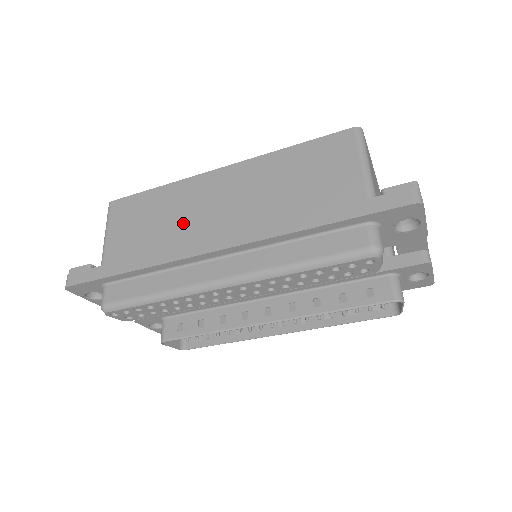
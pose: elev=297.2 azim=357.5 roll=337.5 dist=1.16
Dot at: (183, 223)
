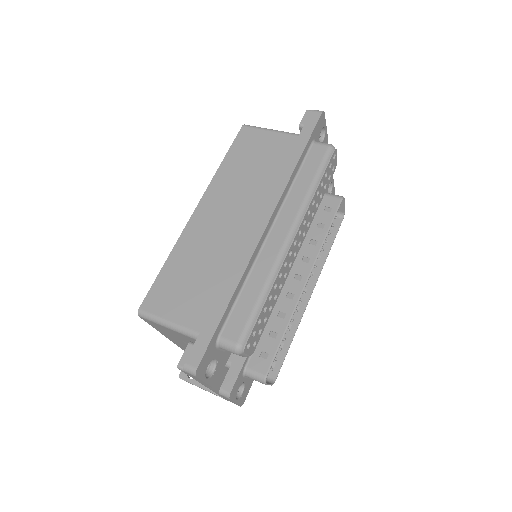
Dot at: (218, 250)
